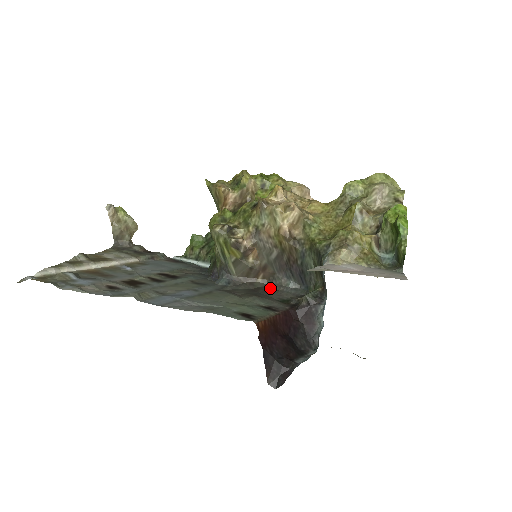
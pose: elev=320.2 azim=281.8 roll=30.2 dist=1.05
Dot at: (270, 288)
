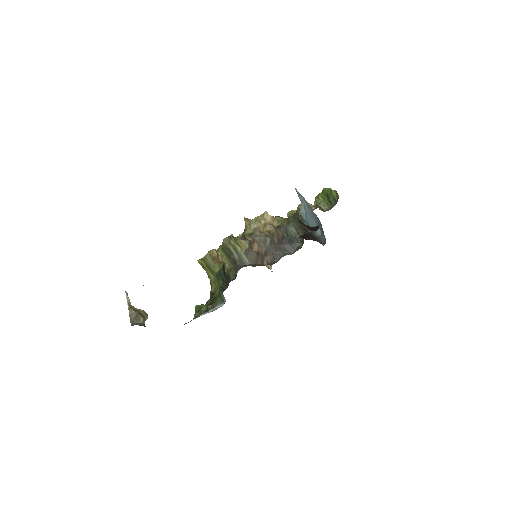
Dot at: (275, 262)
